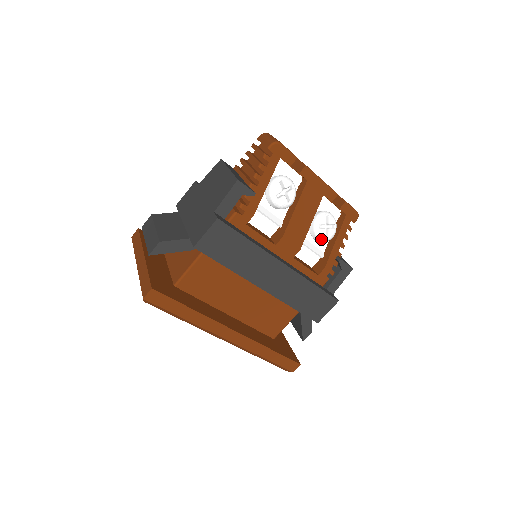
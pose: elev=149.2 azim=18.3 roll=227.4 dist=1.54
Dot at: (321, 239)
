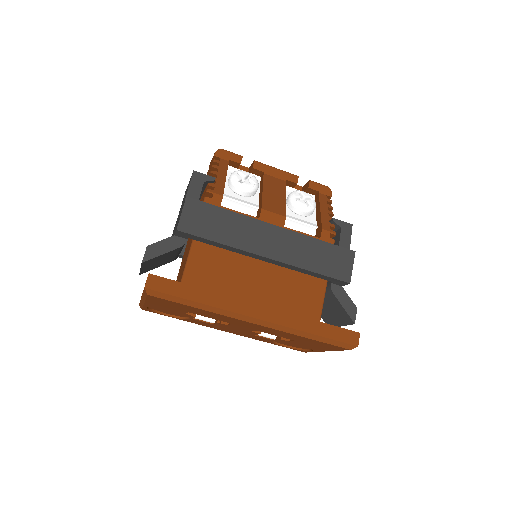
Dot at: (304, 209)
